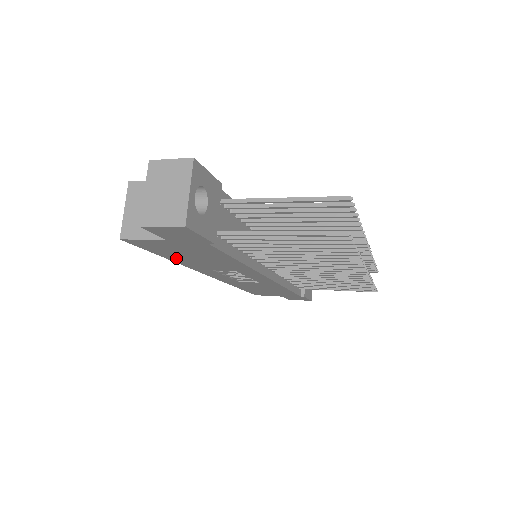
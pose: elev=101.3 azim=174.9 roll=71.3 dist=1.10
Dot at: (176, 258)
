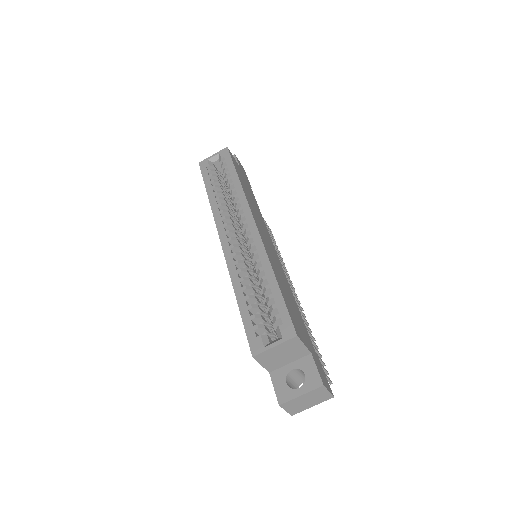
Dot at: occluded
